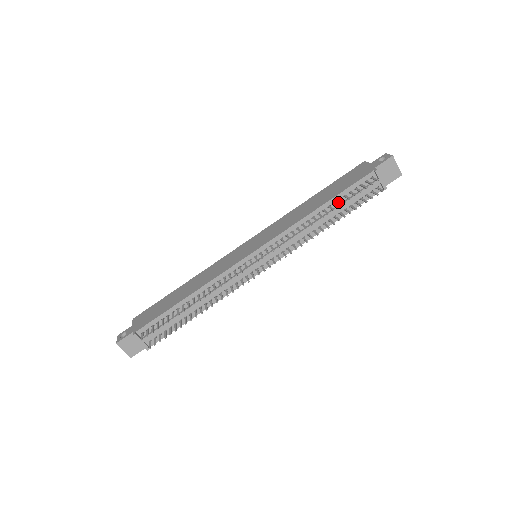
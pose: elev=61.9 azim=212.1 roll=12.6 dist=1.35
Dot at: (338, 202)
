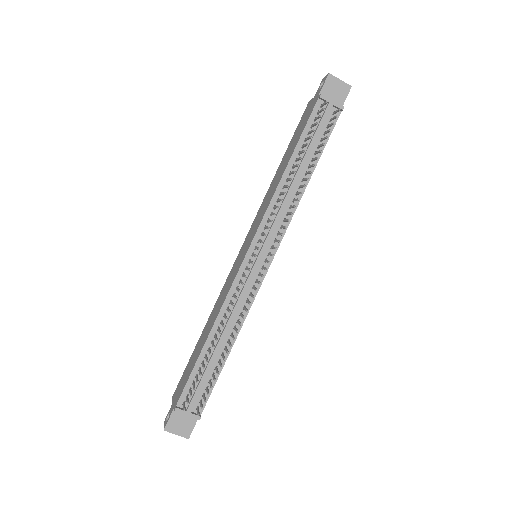
Dot at: occluded
